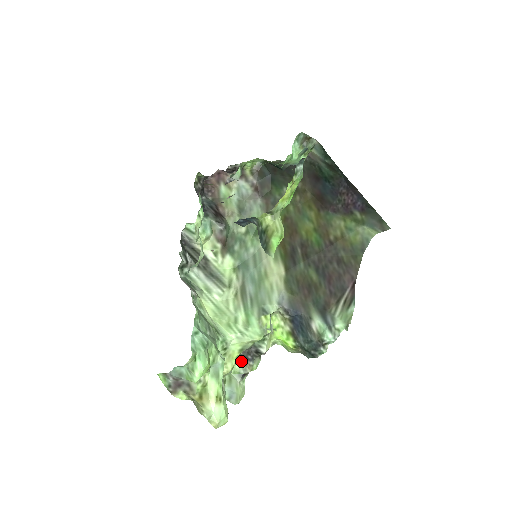
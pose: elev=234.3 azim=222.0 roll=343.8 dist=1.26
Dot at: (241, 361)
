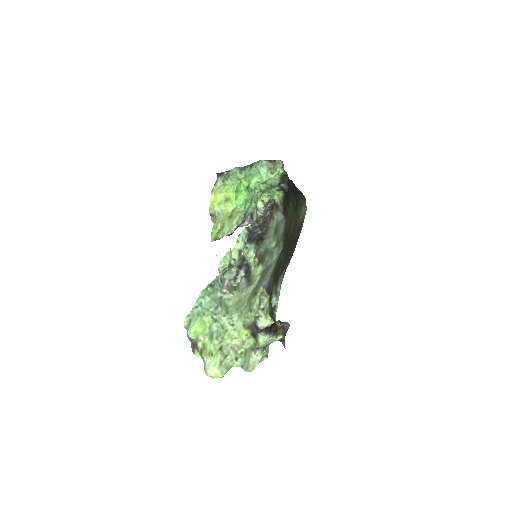
Dot at: (254, 338)
